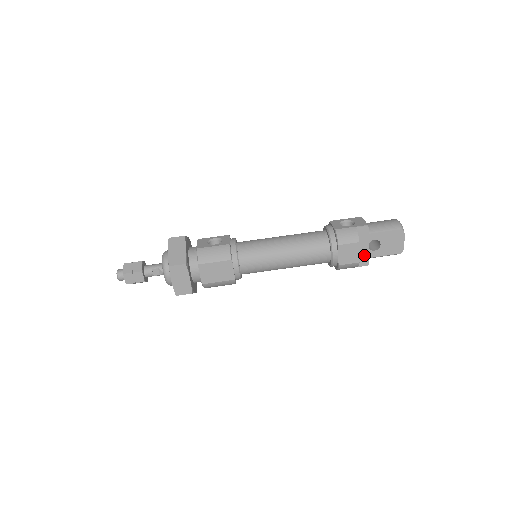
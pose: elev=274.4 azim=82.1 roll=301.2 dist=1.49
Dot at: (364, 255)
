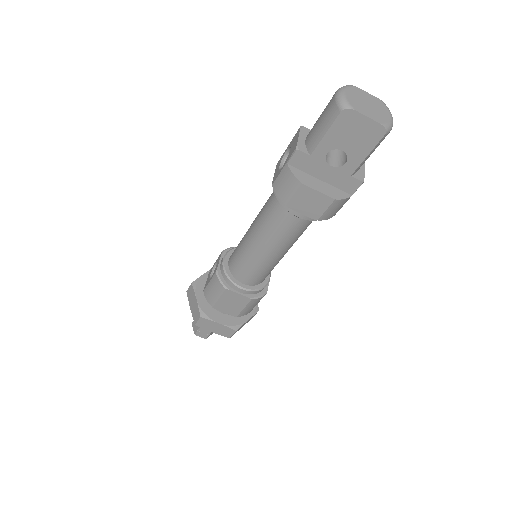
Dot at: (341, 178)
